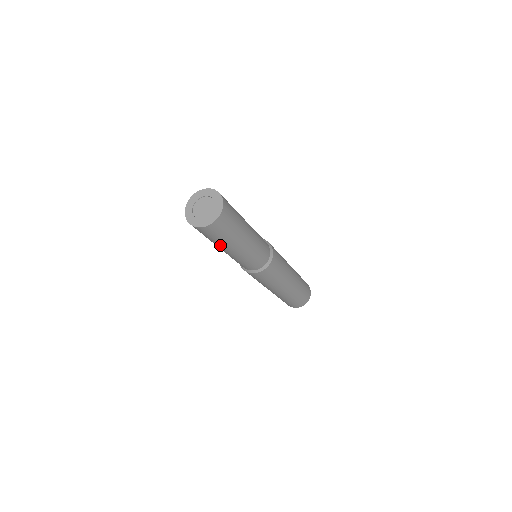
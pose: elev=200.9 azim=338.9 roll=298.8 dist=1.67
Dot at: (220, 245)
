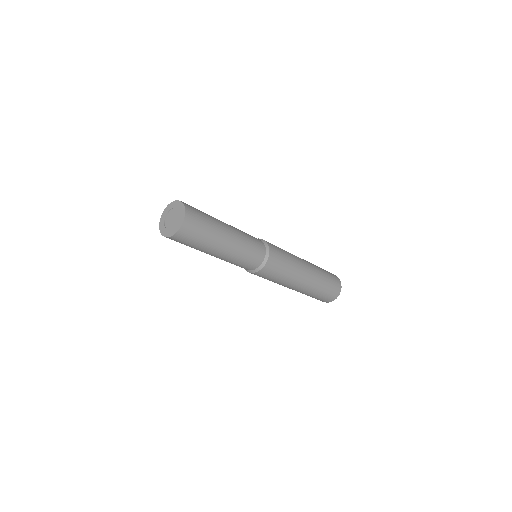
Dot at: occluded
